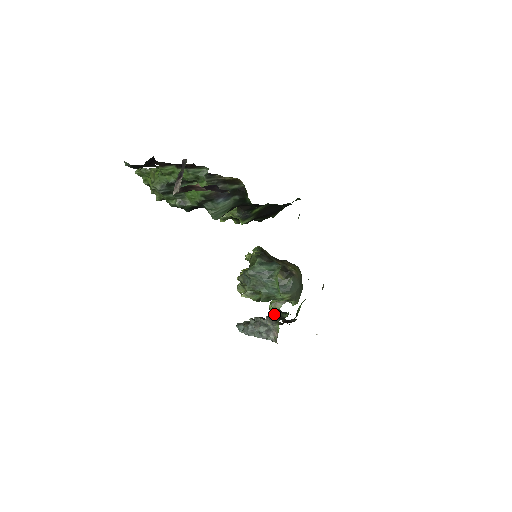
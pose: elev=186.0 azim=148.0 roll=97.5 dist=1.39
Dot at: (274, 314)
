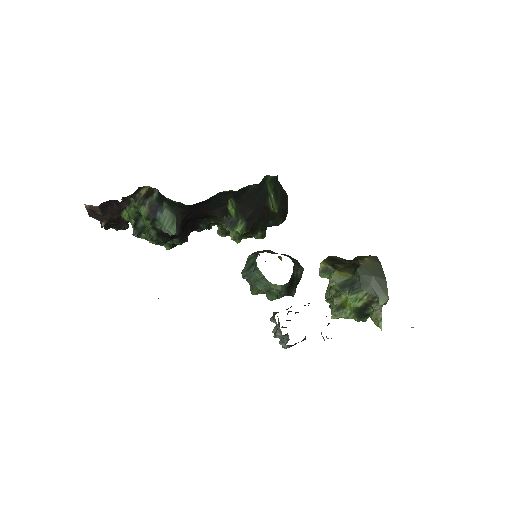
Dot at: (286, 309)
